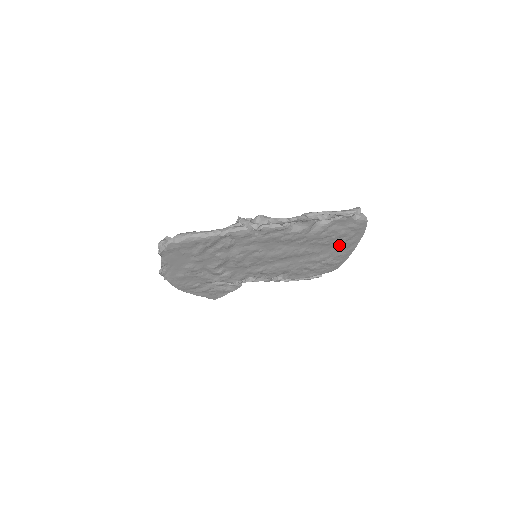
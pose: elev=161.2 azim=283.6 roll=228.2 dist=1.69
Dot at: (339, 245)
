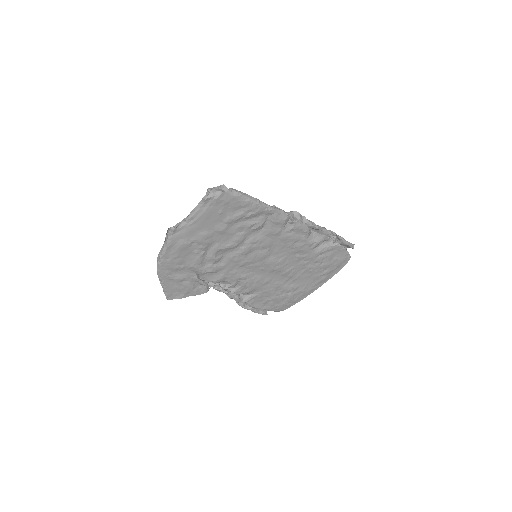
Dot at: (314, 278)
